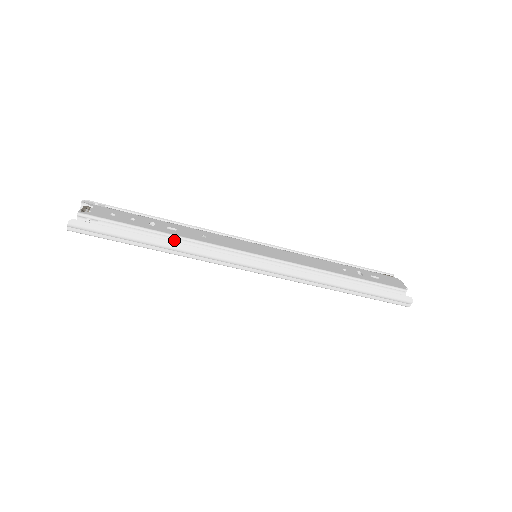
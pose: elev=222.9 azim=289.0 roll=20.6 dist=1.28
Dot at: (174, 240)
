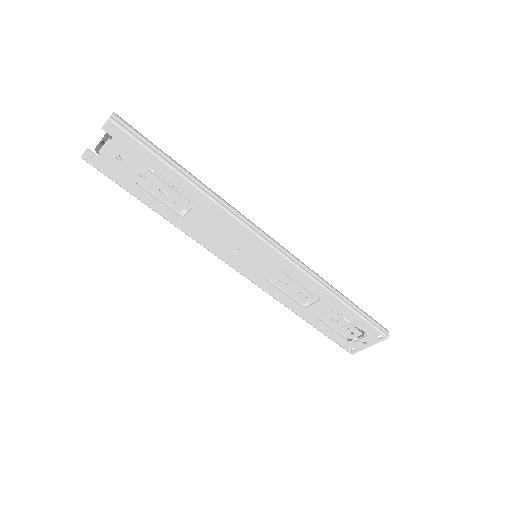
Dot at: occluded
